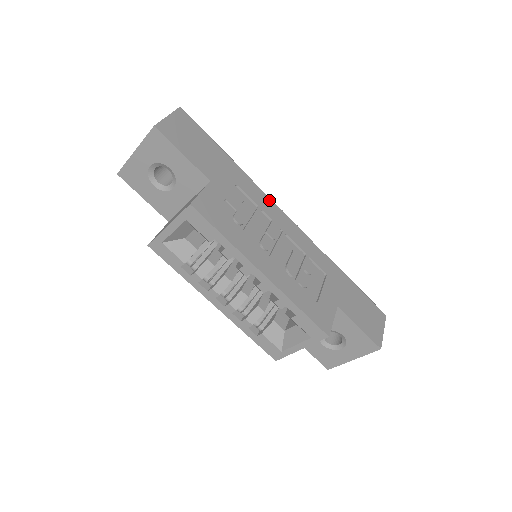
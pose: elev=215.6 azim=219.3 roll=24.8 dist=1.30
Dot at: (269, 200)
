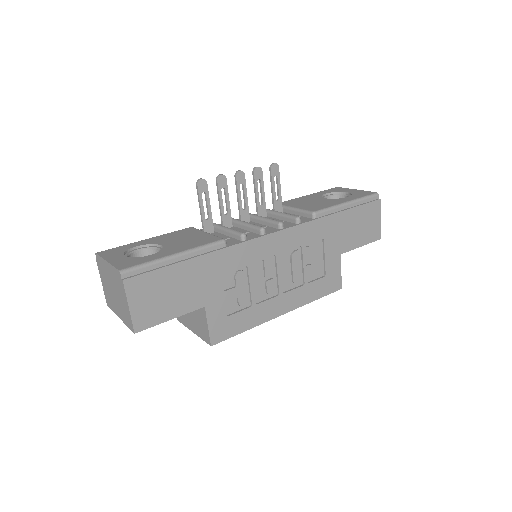
Dot at: (250, 243)
